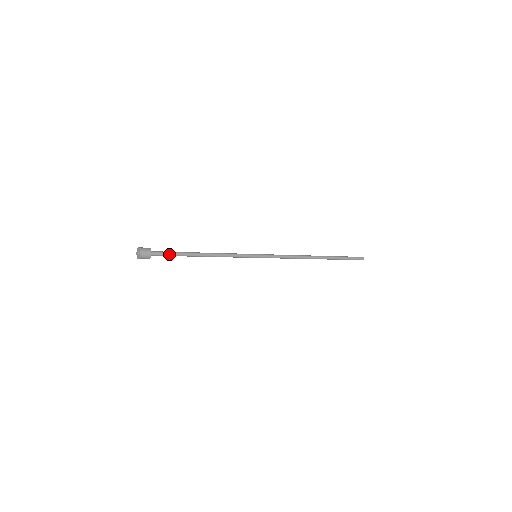
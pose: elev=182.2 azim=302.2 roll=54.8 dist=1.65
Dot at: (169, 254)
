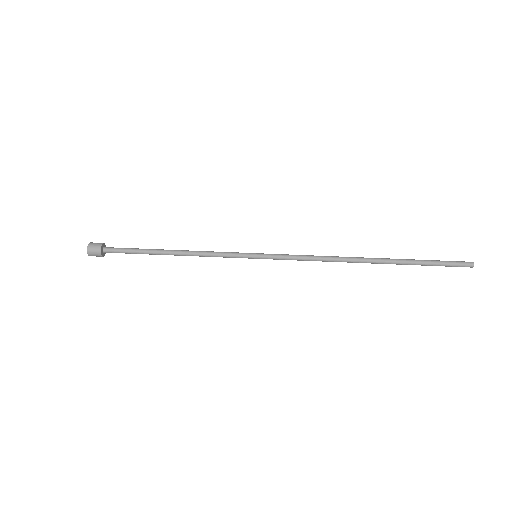
Dot at: (127, 253)
